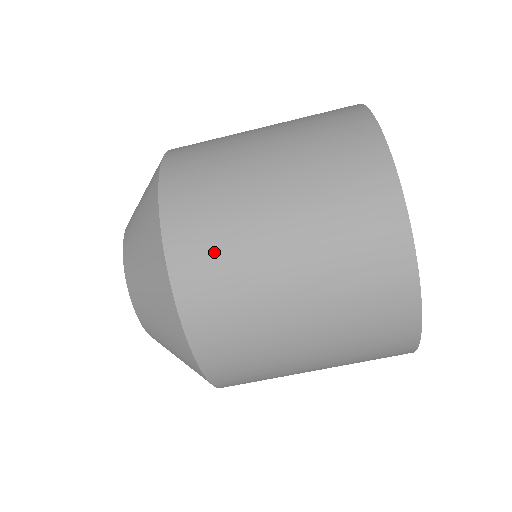
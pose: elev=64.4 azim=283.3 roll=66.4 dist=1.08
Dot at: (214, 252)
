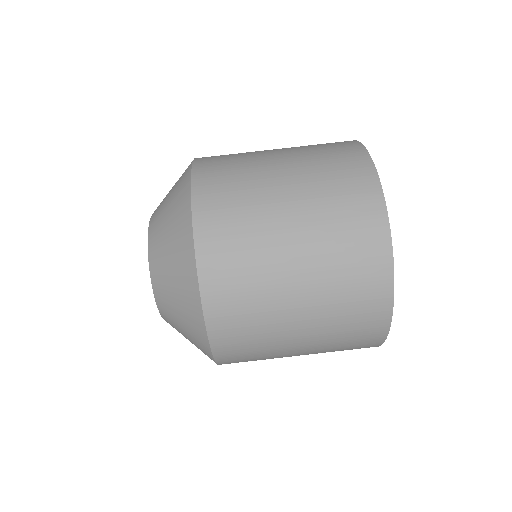
Dot at: occluded
